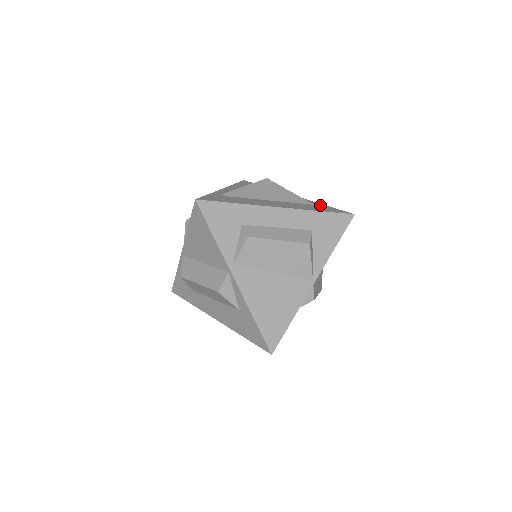
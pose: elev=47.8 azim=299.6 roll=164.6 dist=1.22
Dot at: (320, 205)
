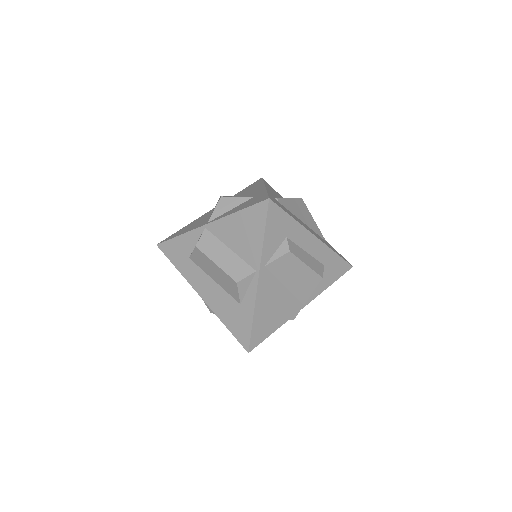
Dot at: (329, 244)
